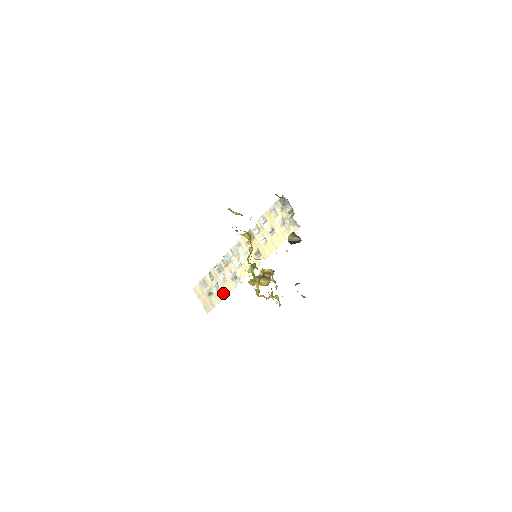
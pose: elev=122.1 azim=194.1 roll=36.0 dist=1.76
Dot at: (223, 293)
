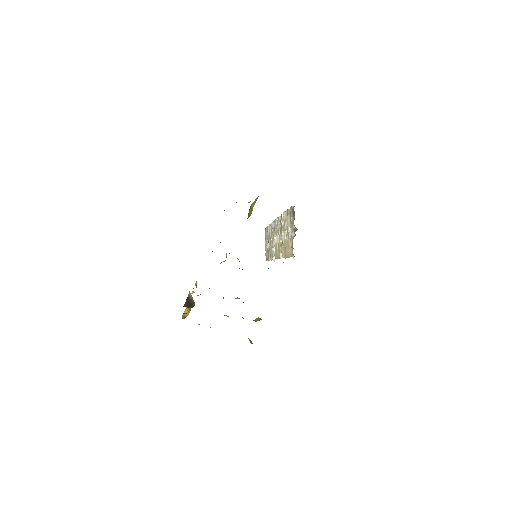
Dot at: (270, 255)
